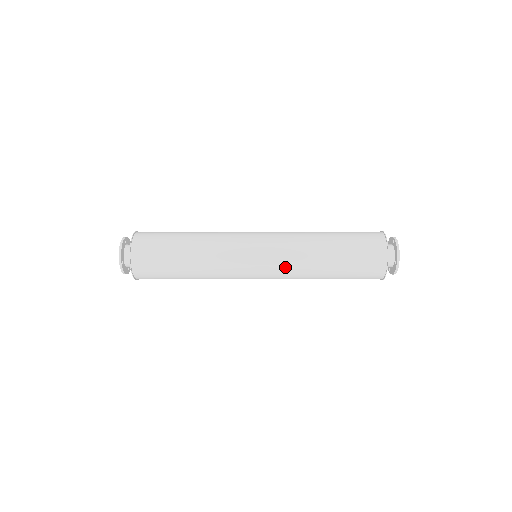
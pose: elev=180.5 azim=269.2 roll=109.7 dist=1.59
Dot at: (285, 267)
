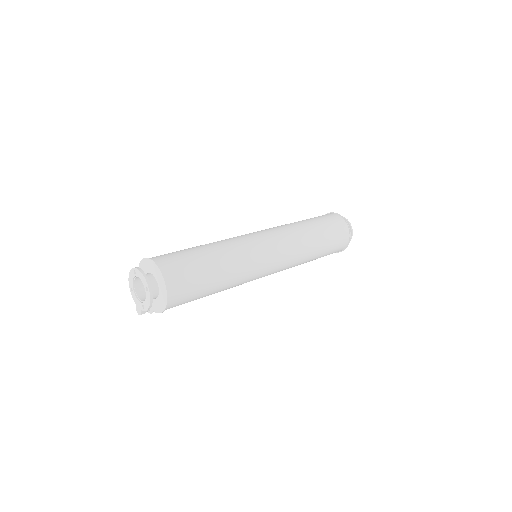
Dot at: (291, 249)
